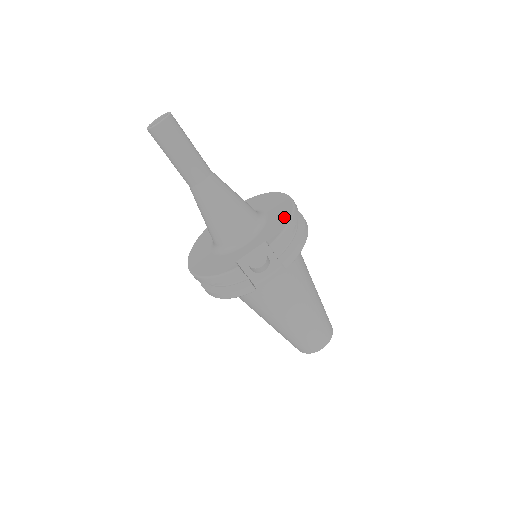
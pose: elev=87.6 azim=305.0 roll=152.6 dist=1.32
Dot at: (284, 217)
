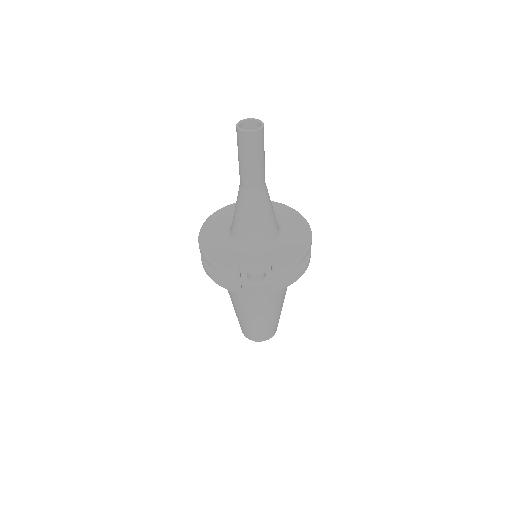
Dot at: (297, 252)
